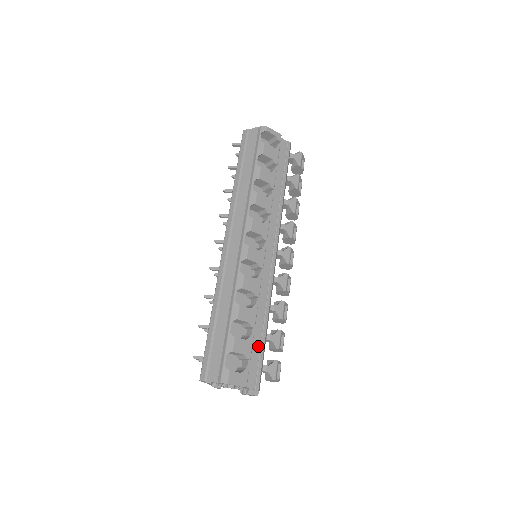
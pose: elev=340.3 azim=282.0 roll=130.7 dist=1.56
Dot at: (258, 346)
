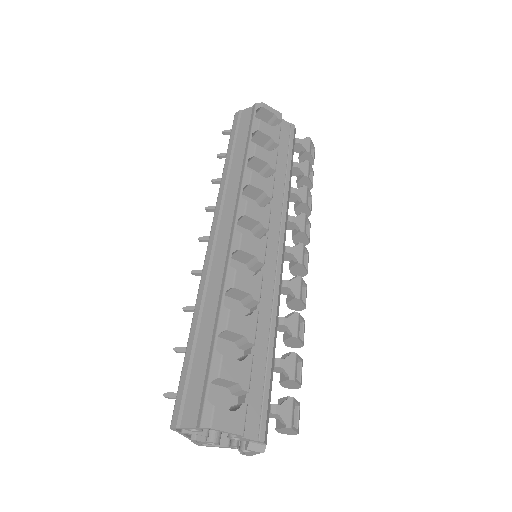
Dot at: (261, 373)
